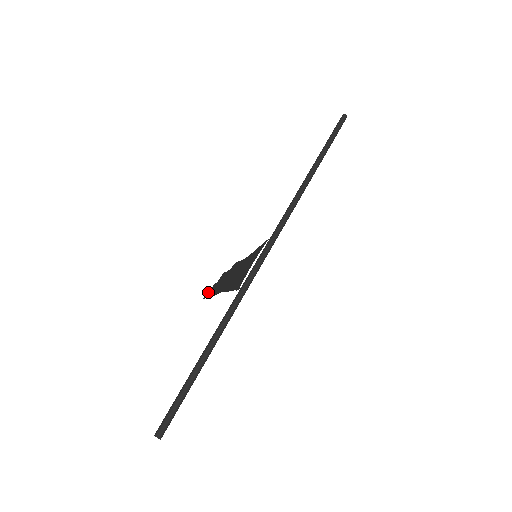
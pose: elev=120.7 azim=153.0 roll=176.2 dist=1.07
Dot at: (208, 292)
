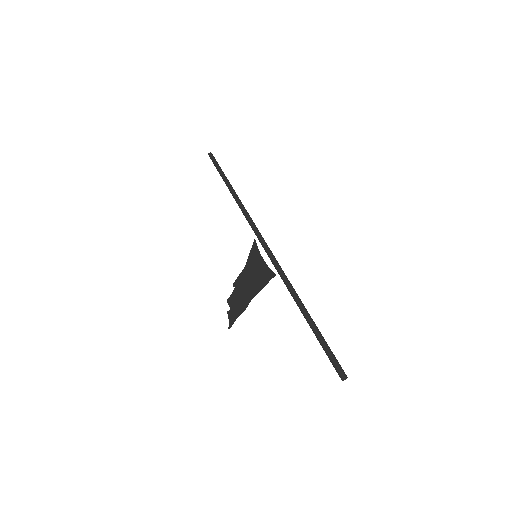
Dot at: (229, 321)
